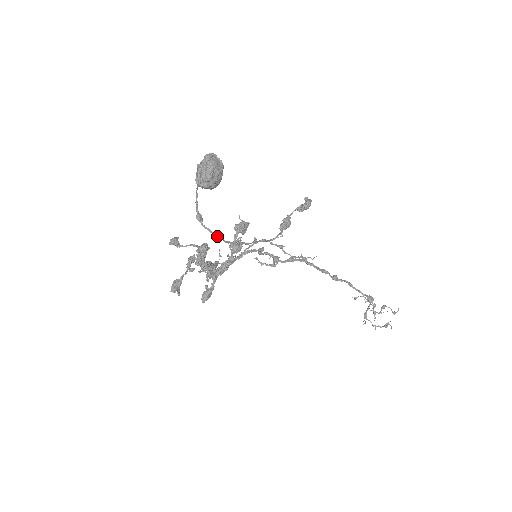
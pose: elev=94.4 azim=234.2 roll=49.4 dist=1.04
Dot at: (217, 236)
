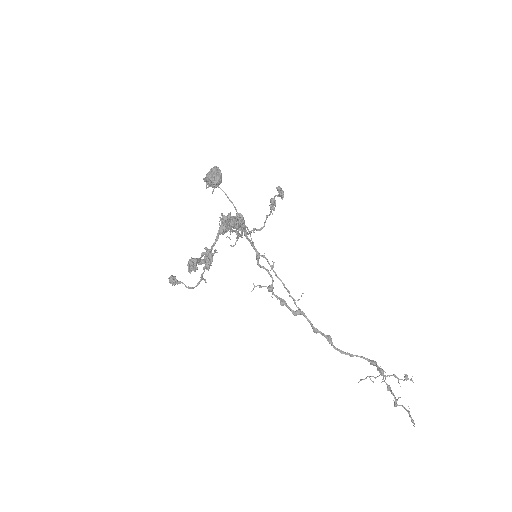
Dot at: occluded
